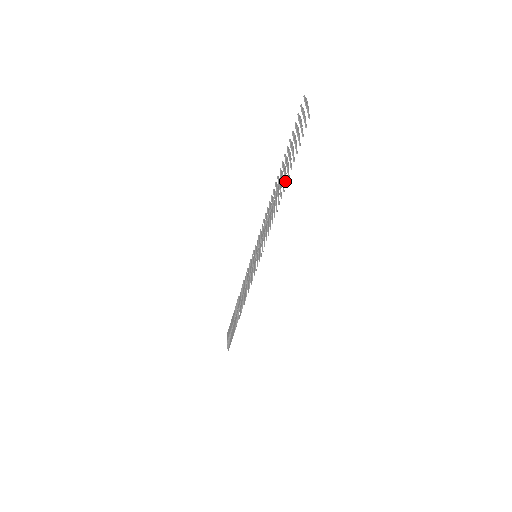
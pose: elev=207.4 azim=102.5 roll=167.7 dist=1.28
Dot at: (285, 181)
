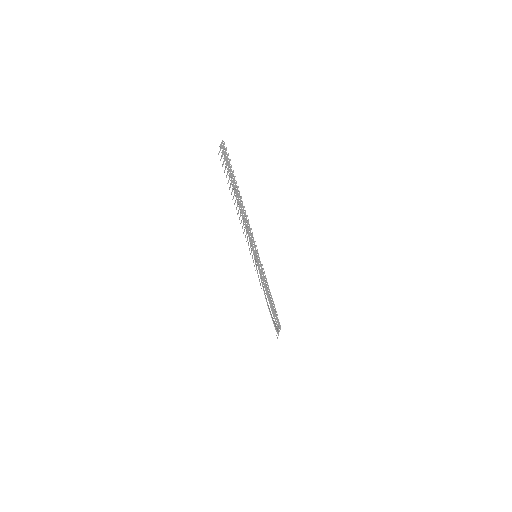
Dot at: (233, 198)
